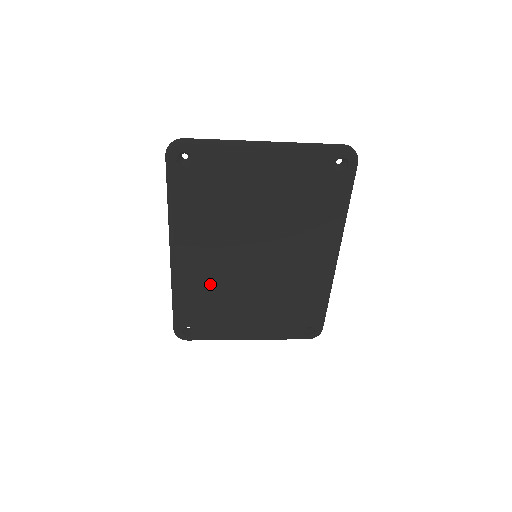
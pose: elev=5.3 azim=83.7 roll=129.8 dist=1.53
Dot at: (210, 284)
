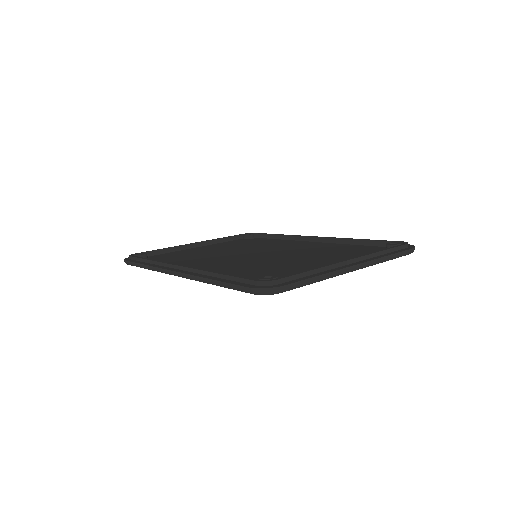
Dot at: occluded
